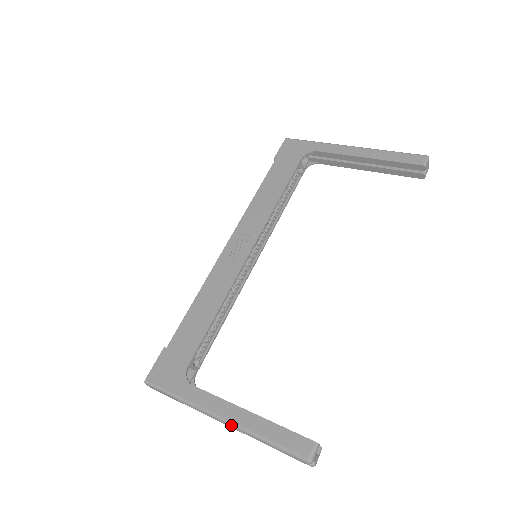
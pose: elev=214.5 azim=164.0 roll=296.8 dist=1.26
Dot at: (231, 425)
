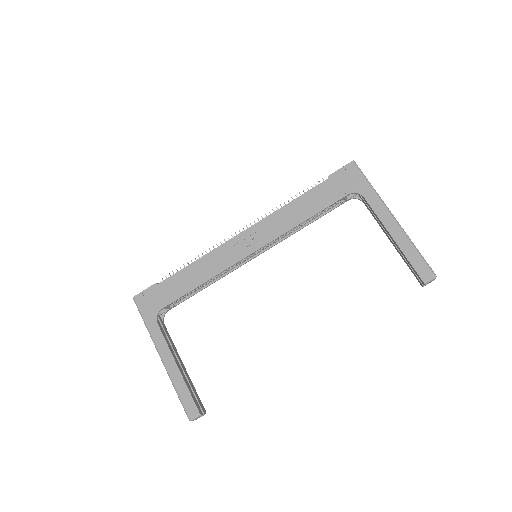
Dot at: (164, 366)
